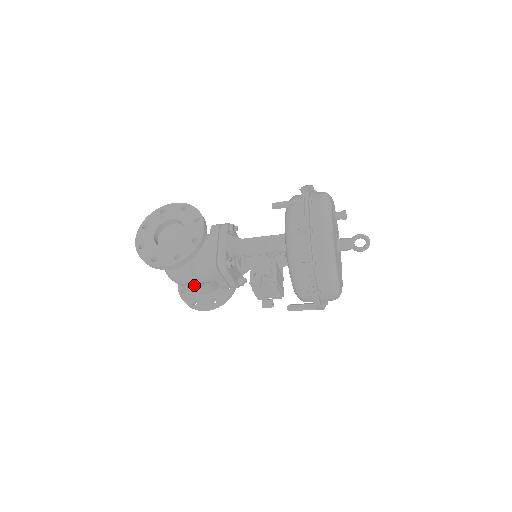
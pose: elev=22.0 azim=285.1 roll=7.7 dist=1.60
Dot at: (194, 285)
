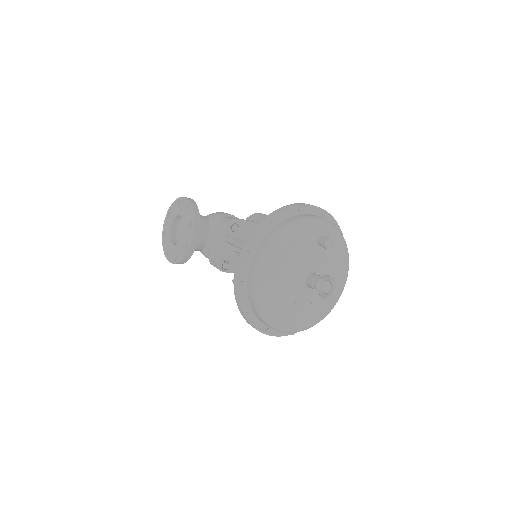
Dot at: occluded
